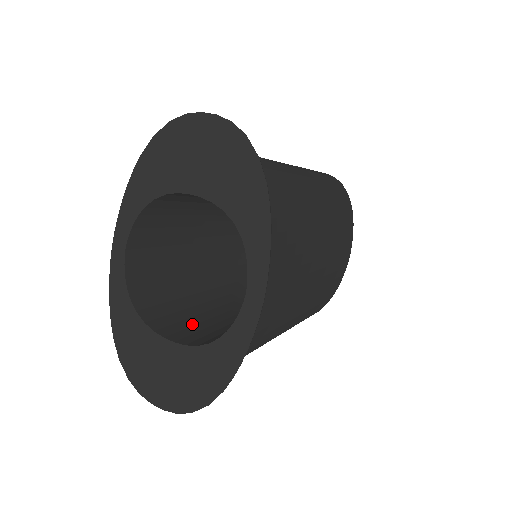
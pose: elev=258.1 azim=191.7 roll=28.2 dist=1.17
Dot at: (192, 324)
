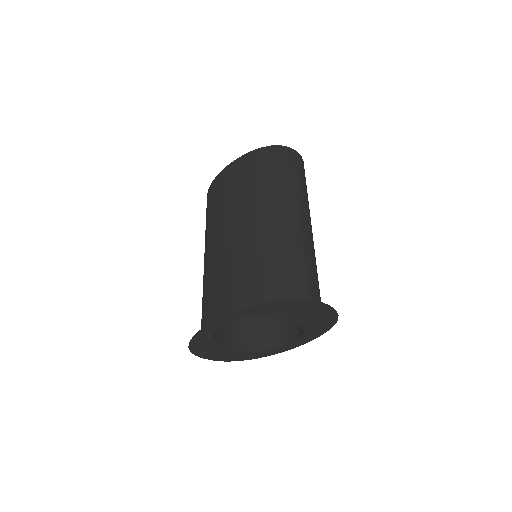
Dot at: occluded
